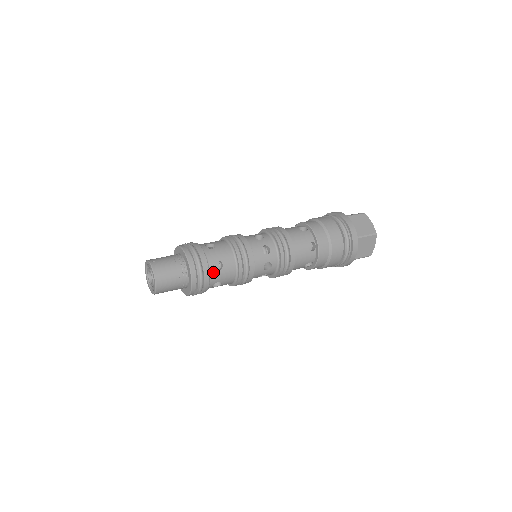
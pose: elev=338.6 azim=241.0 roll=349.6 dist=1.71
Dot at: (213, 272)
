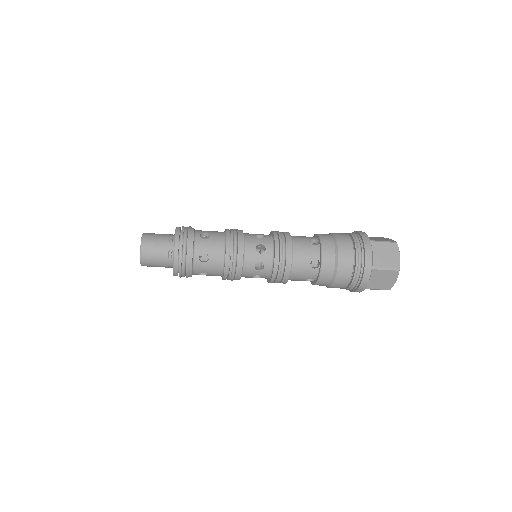
Dot at: (199, 239)
